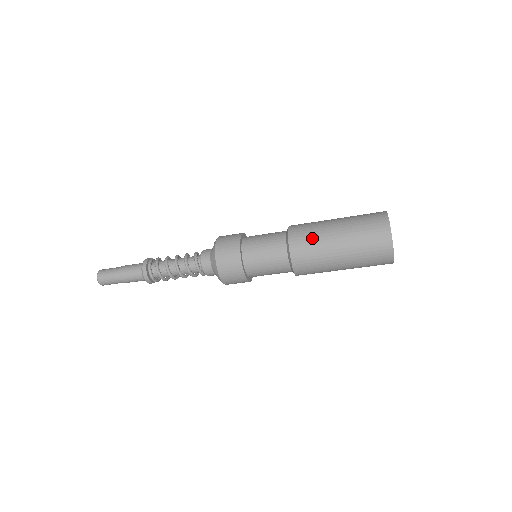
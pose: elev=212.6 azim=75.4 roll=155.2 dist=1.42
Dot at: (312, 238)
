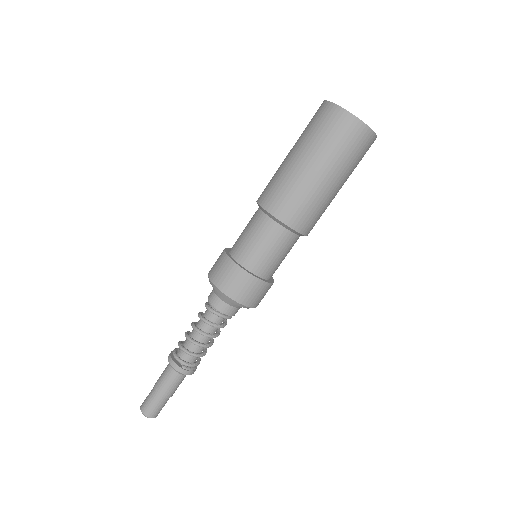
Dot at: occluded
